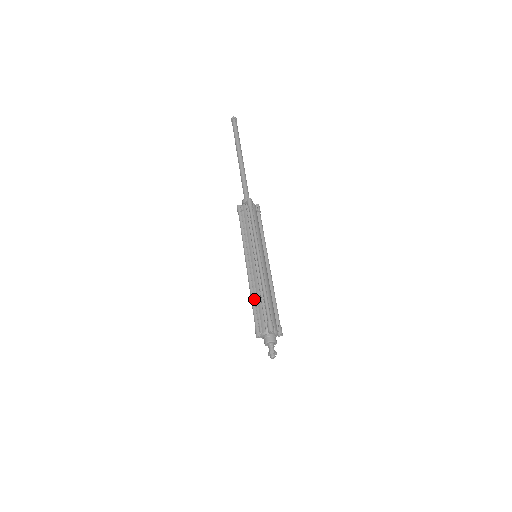
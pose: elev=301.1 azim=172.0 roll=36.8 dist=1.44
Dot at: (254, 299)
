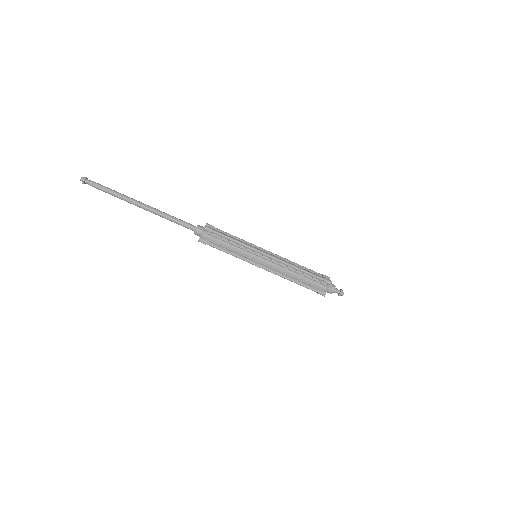
Dot at: (295, 280)
